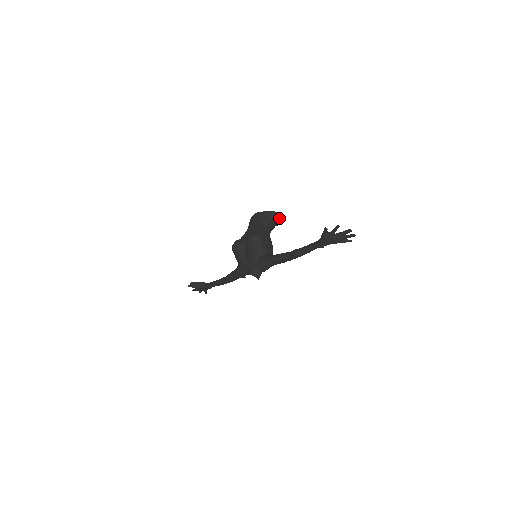
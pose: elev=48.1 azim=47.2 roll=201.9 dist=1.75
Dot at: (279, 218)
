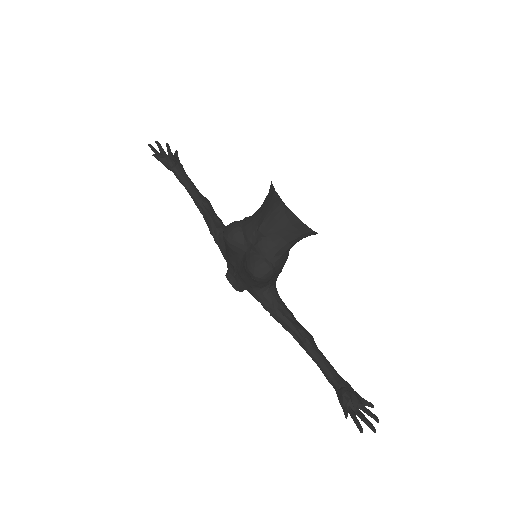
Dot at: occluded
